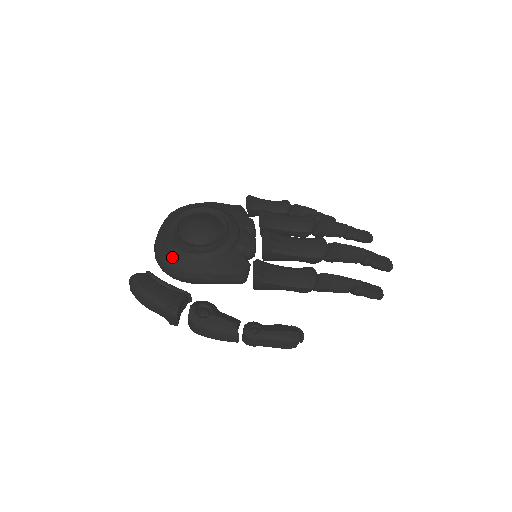
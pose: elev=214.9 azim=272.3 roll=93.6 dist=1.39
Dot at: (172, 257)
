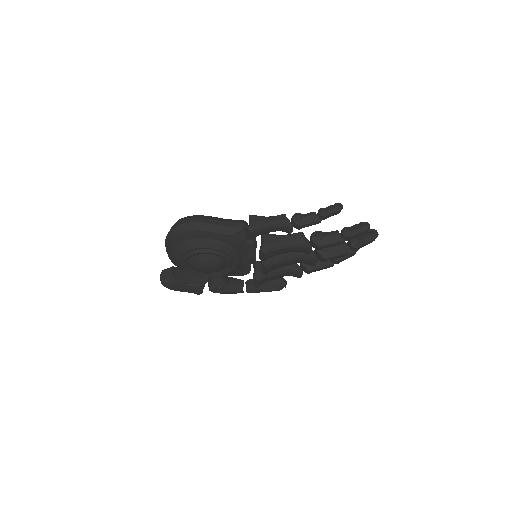
Dot at: occluded
